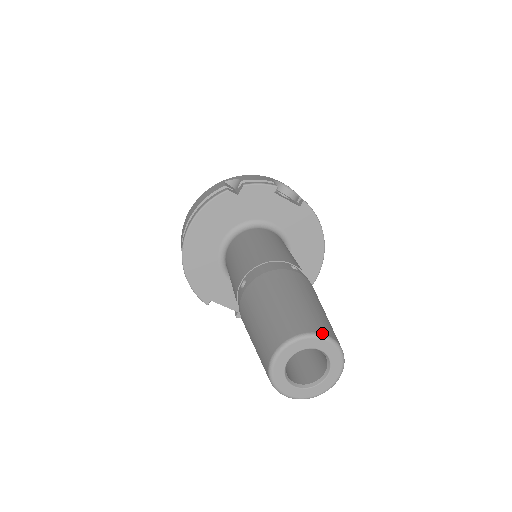
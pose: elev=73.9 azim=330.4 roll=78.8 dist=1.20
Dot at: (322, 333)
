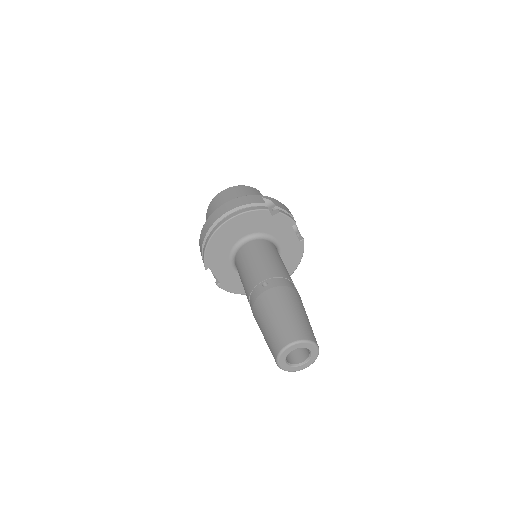
Dot at: occluded
